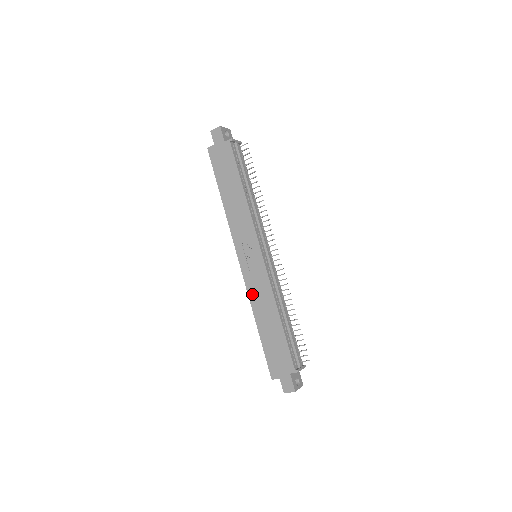
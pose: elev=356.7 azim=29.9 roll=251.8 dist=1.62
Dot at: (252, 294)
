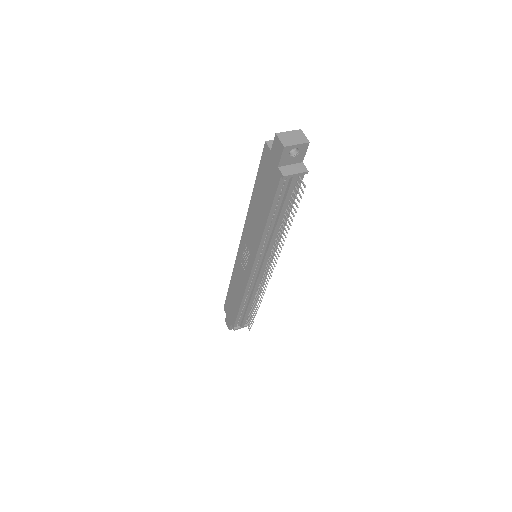
Dot at: (235, 271)
